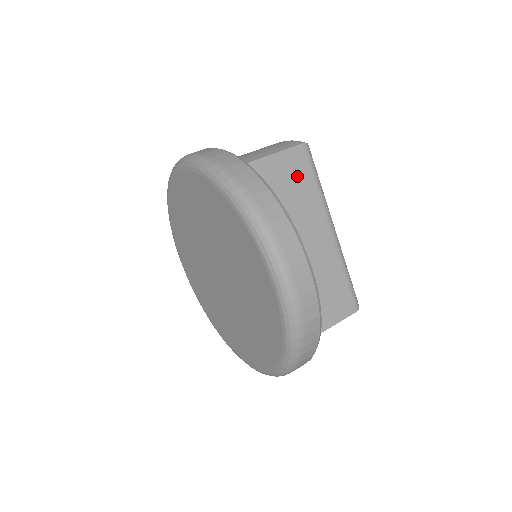
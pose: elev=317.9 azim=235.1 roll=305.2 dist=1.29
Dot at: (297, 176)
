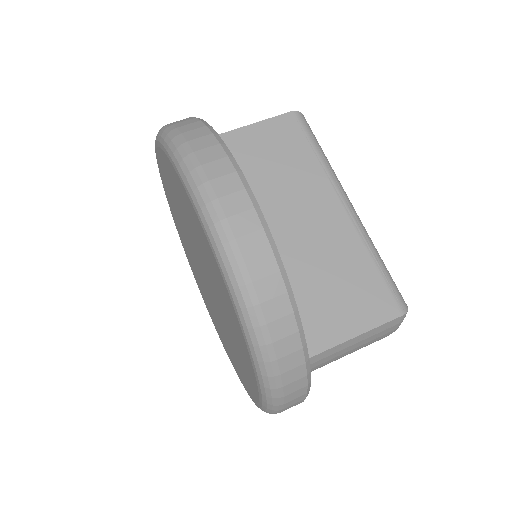
Dot at: (286, 145)
